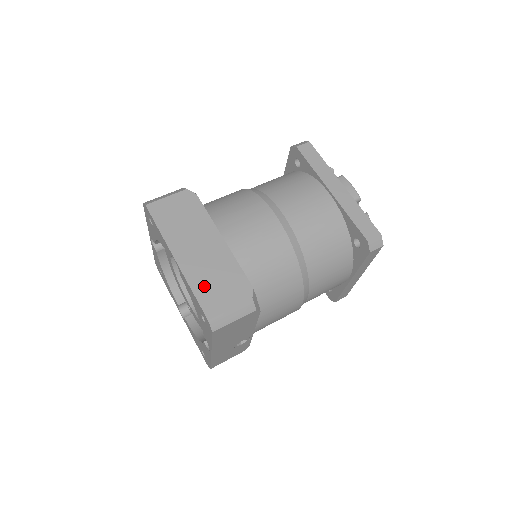
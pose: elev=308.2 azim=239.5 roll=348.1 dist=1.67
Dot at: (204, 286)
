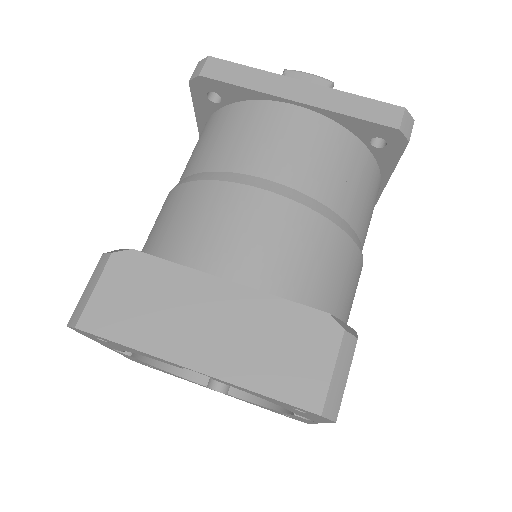
Dot at: (269, 372)
